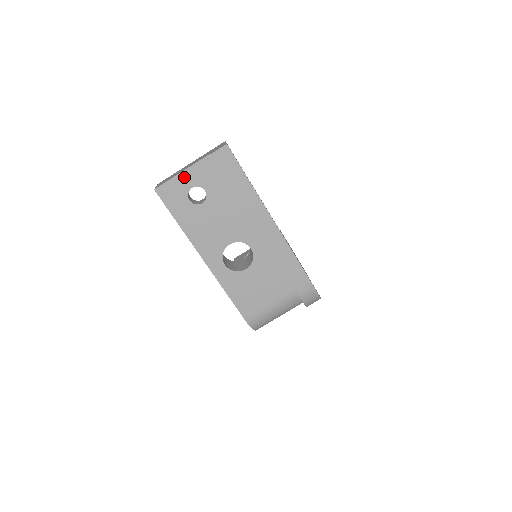
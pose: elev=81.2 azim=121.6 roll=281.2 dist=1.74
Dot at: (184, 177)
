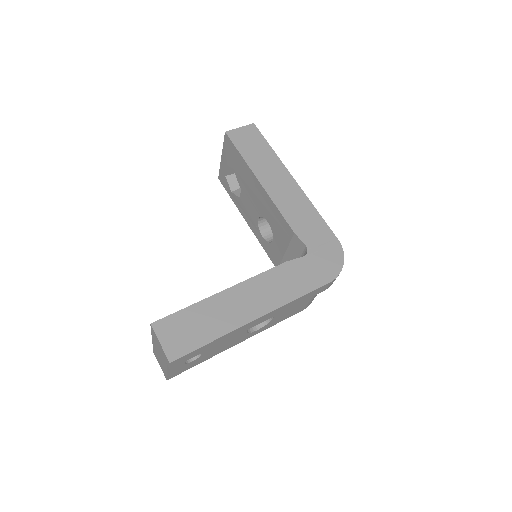
Dot at: (172, 370)
